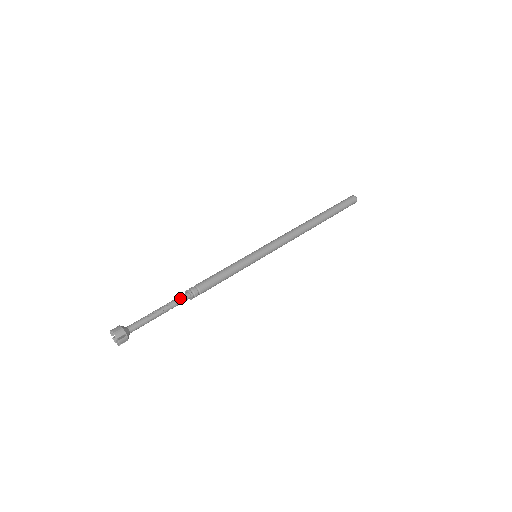
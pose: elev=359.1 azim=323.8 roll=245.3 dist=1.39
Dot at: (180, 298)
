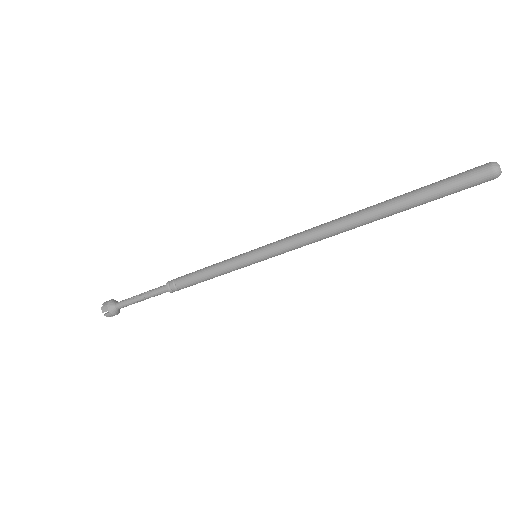
Dot at: (159, 289)
